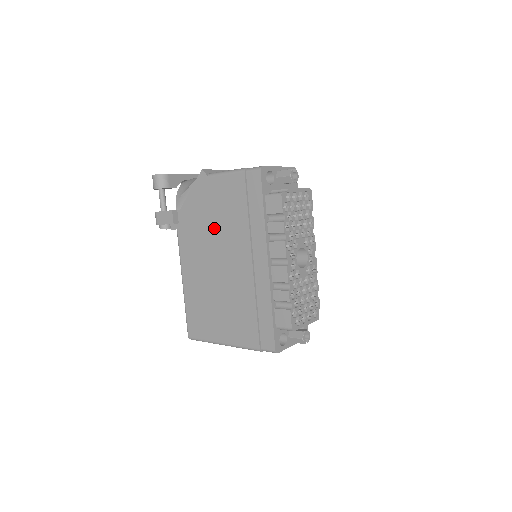
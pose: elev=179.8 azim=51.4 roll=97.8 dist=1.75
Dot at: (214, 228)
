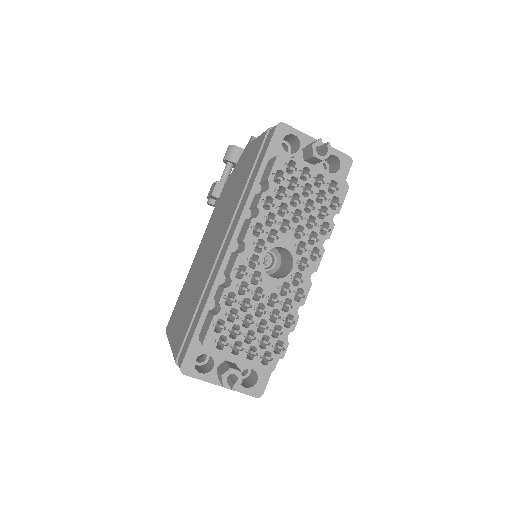
Dot at: (227, 201)
